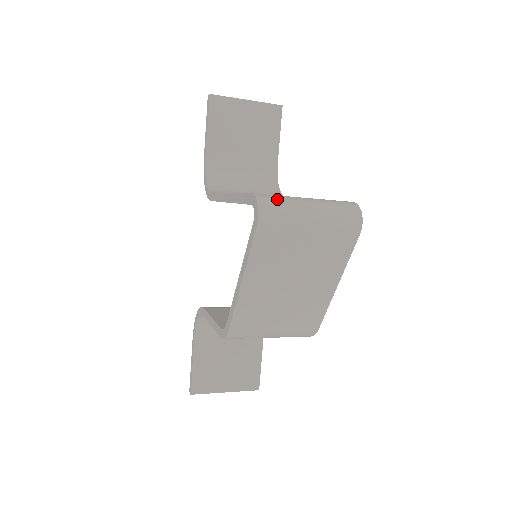
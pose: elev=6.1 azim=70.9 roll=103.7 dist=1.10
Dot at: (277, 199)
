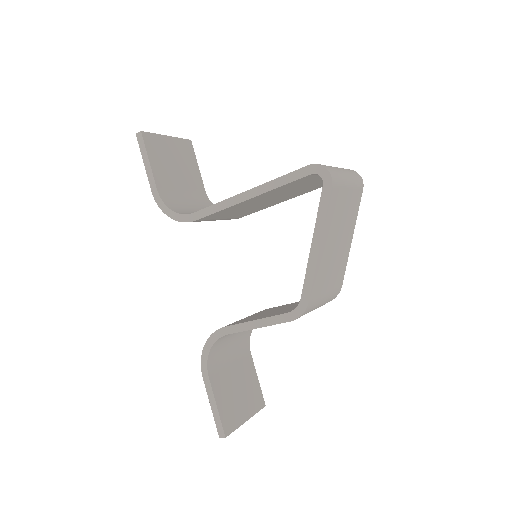
Dot at: occluded
